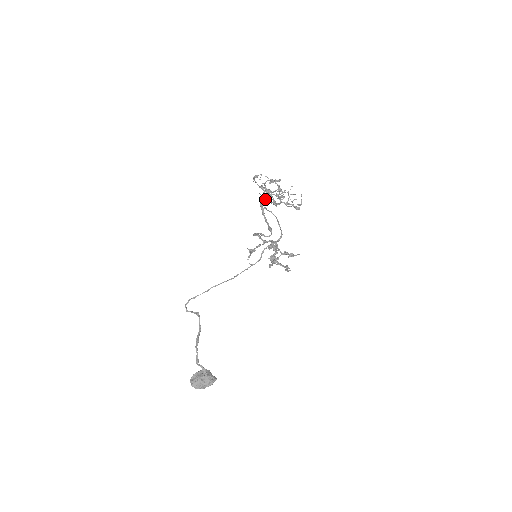
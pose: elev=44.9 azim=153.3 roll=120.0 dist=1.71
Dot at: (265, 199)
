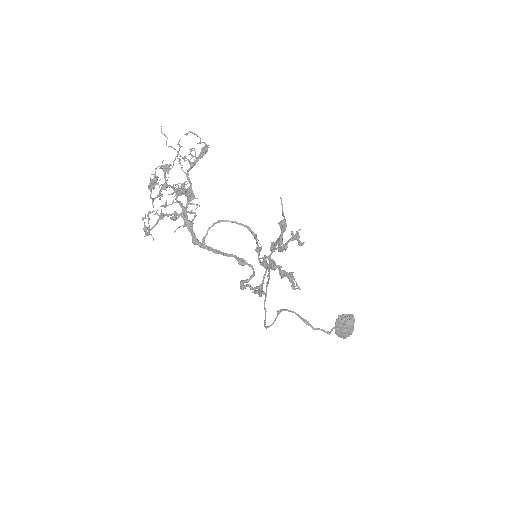
Dot at: (185, 226)
